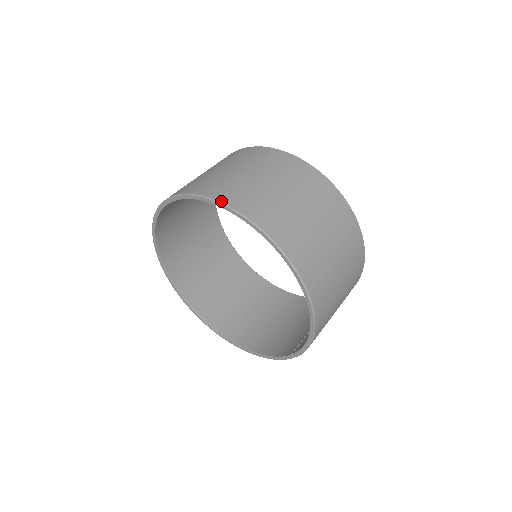
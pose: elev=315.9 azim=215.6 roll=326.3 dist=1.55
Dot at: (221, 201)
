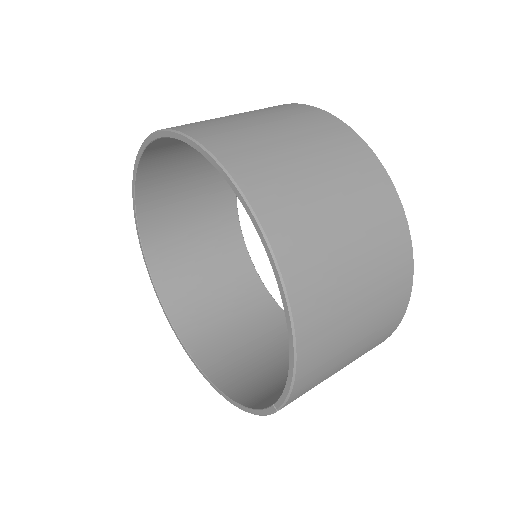
Dot at: (180, 130)
